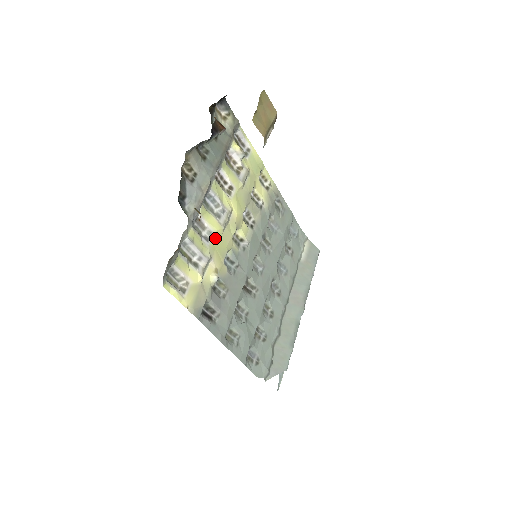
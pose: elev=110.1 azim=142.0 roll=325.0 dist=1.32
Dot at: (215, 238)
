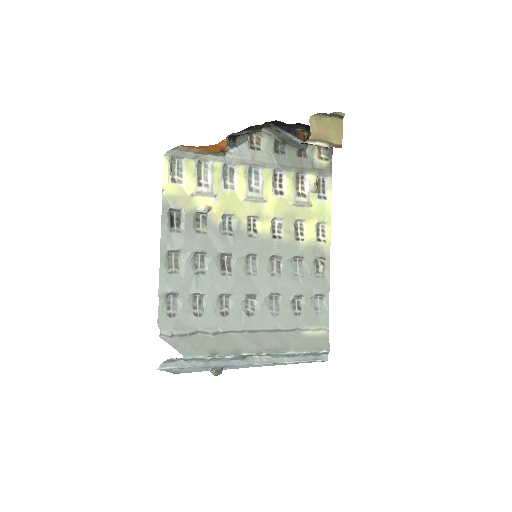
Dot at: (233, 195)
